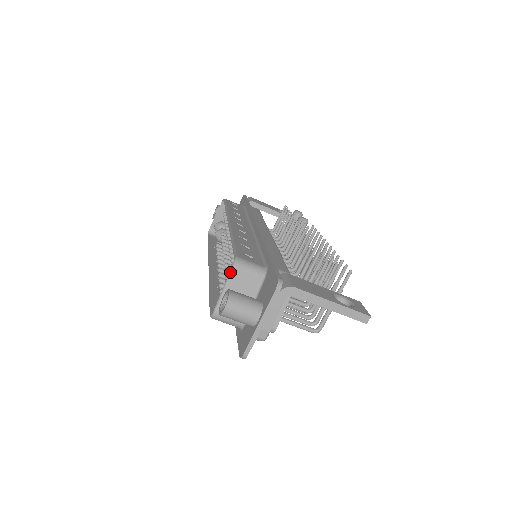
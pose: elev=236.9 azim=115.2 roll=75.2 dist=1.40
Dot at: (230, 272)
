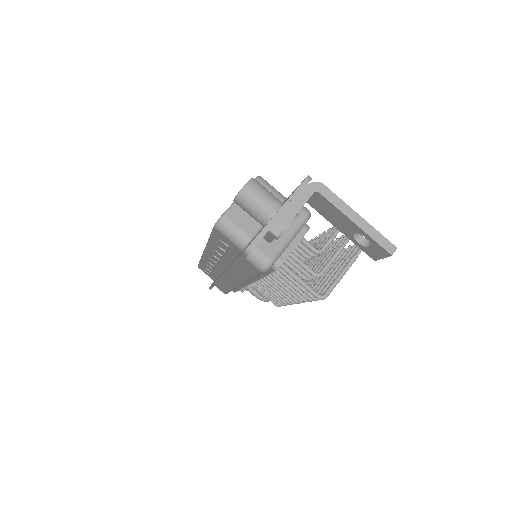
Dot at: occluded
